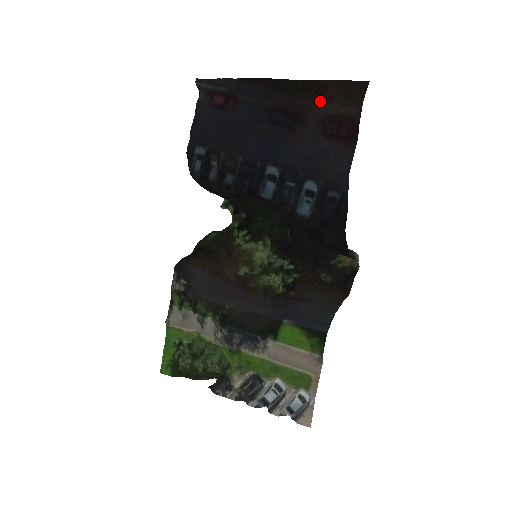
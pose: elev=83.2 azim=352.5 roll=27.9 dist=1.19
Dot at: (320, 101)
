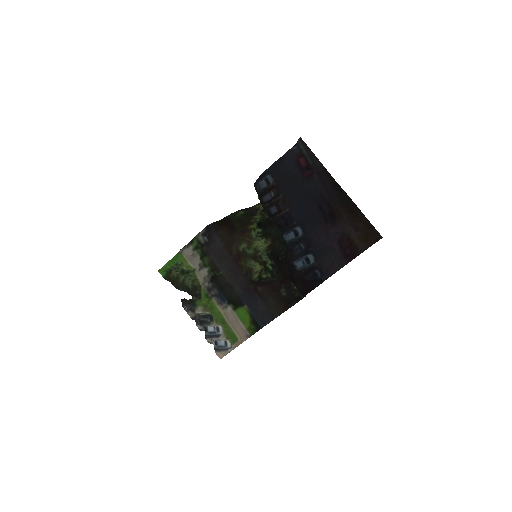
Dot at: (352, 224)
